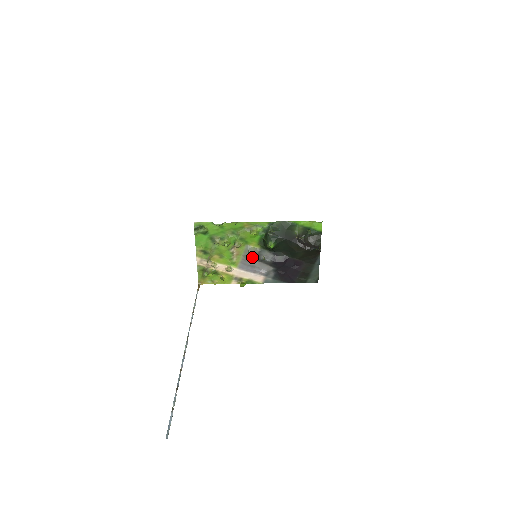
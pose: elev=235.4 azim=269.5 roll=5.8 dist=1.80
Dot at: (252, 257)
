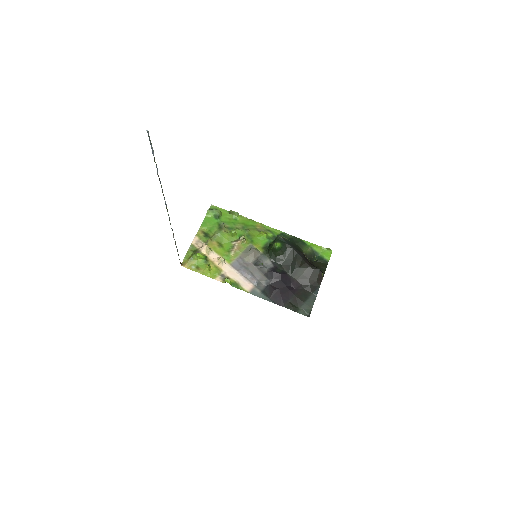
Dot at: (251, 257)
